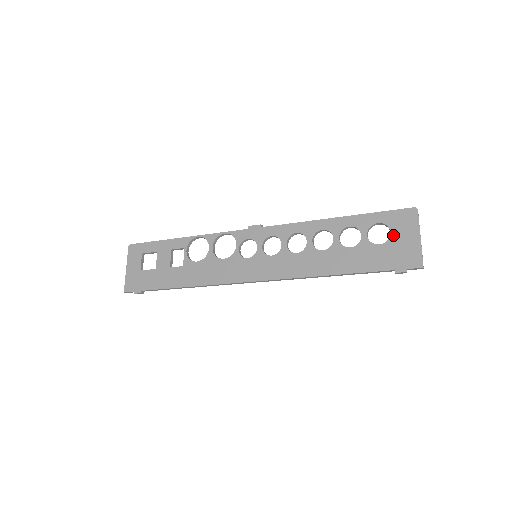
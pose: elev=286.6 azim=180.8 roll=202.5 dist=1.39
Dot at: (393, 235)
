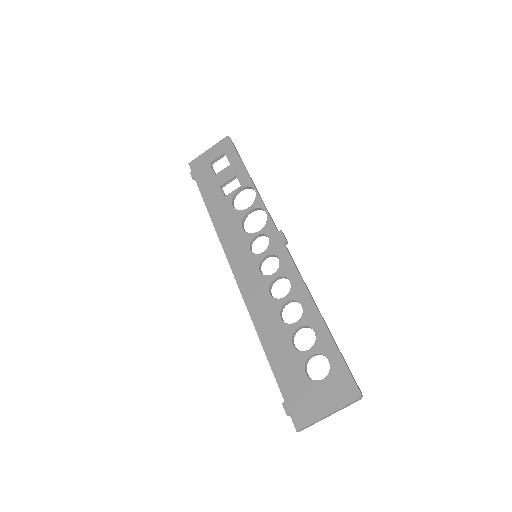
Dot at: (321, 383)
